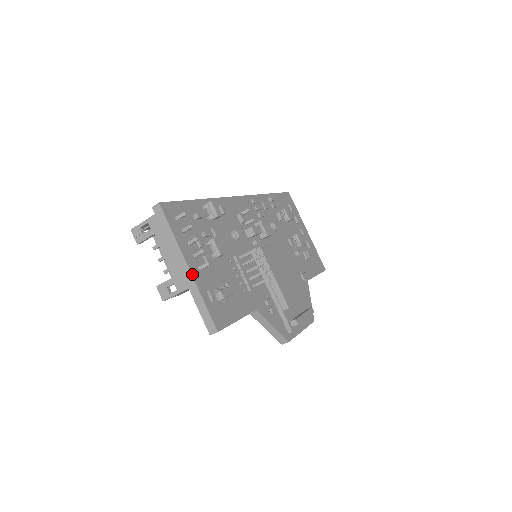
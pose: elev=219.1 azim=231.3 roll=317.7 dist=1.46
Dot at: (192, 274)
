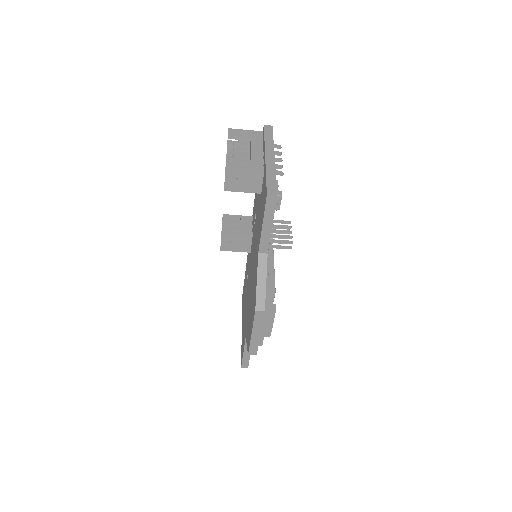
Dot at: occluded
